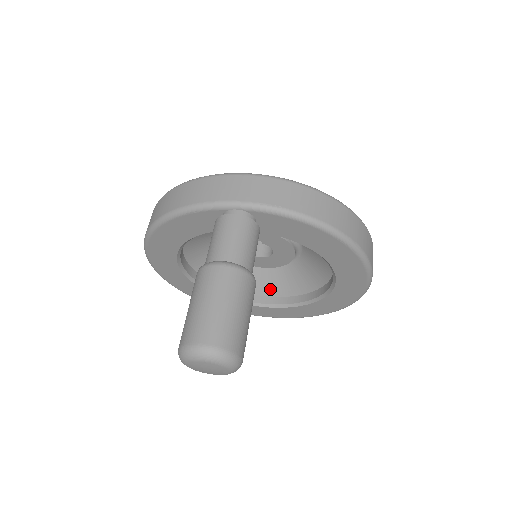
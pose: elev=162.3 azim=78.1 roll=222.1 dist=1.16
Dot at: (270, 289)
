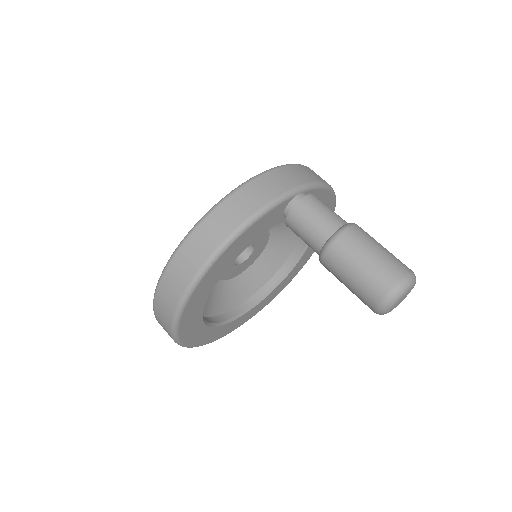
Dot at: (237, 298)
